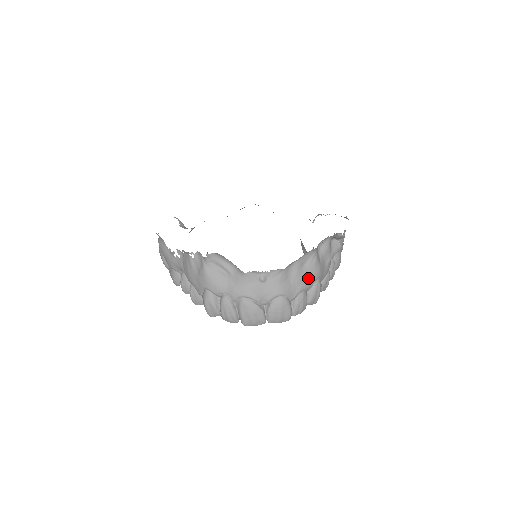
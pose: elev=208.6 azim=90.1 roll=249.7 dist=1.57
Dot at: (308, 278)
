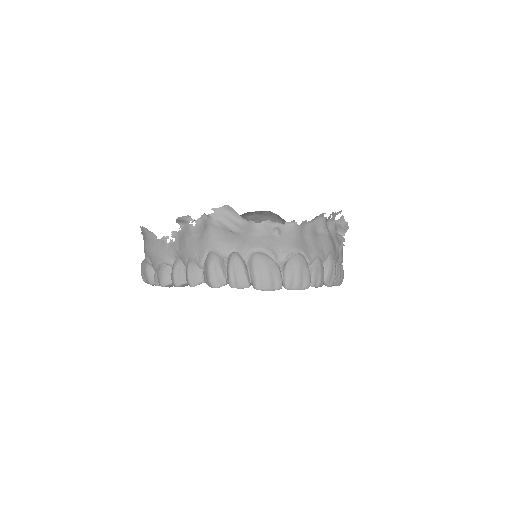
Dot at: (323, 245)
